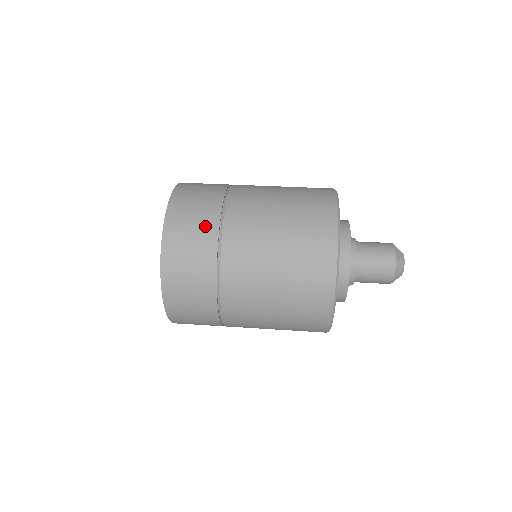
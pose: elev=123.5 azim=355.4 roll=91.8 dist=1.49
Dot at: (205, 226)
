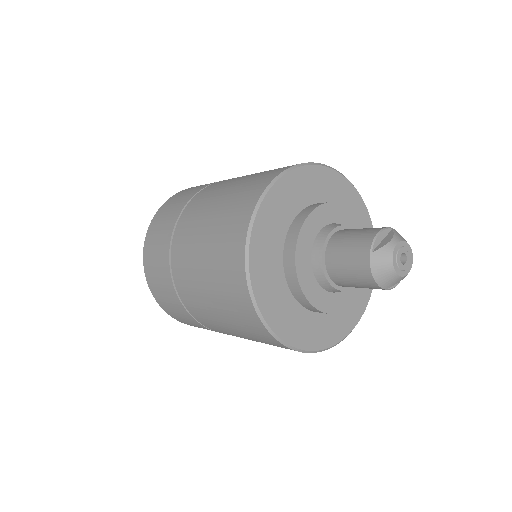
Dot at: (170, 220)
